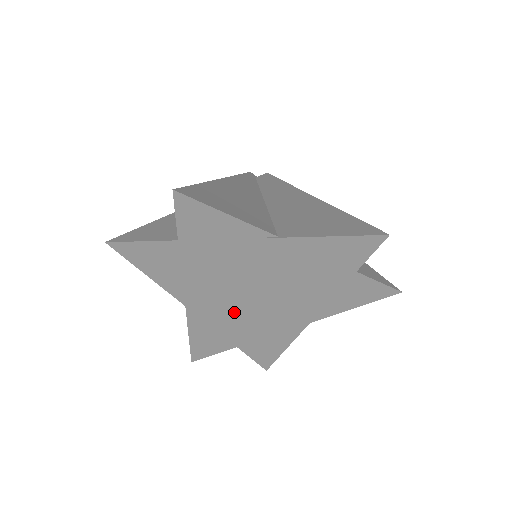
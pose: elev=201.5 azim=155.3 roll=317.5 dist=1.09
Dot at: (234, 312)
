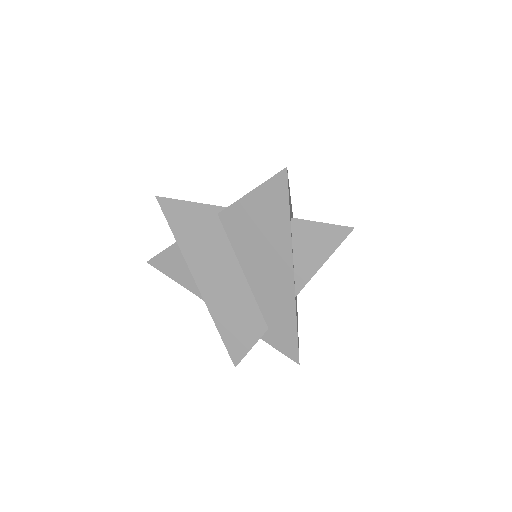
Dot at: (238, 294)
